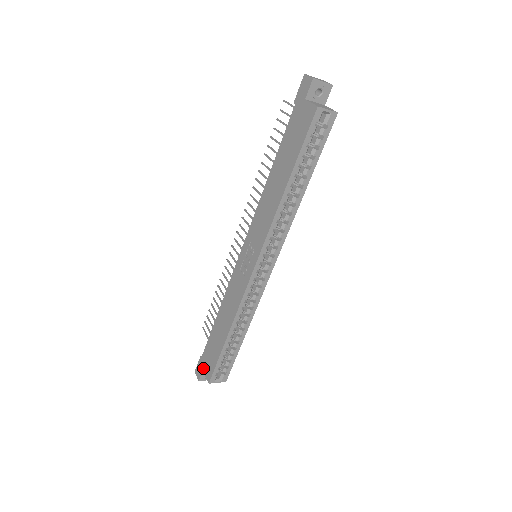
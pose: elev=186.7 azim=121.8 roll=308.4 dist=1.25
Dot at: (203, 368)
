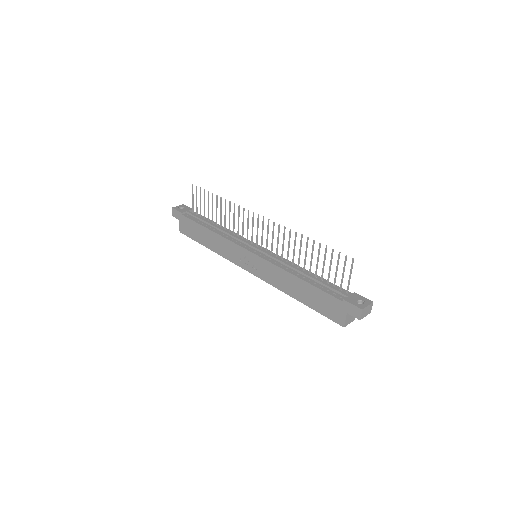
Dot at: (180, 221)
